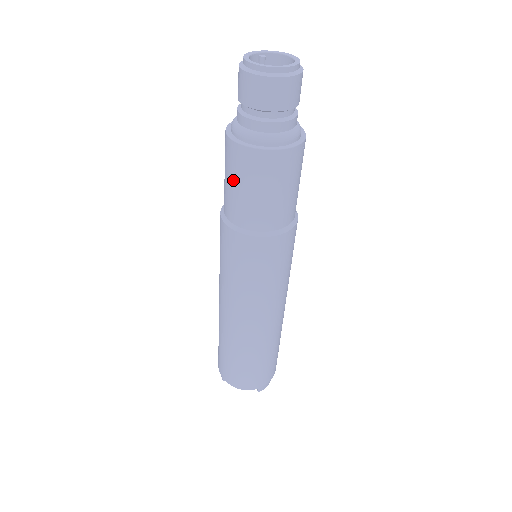
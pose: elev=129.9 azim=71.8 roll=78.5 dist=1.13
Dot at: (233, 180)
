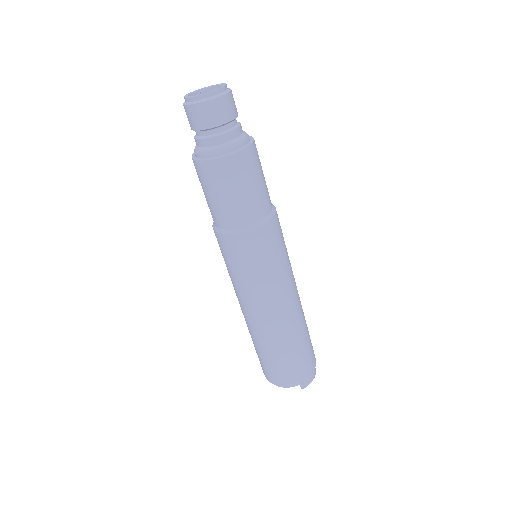
Dot at: (205, 191)
